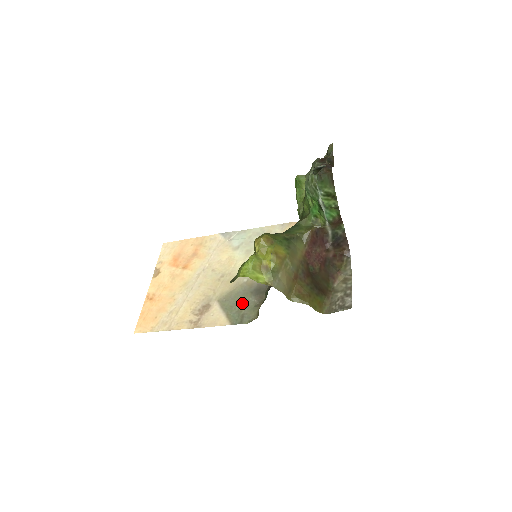
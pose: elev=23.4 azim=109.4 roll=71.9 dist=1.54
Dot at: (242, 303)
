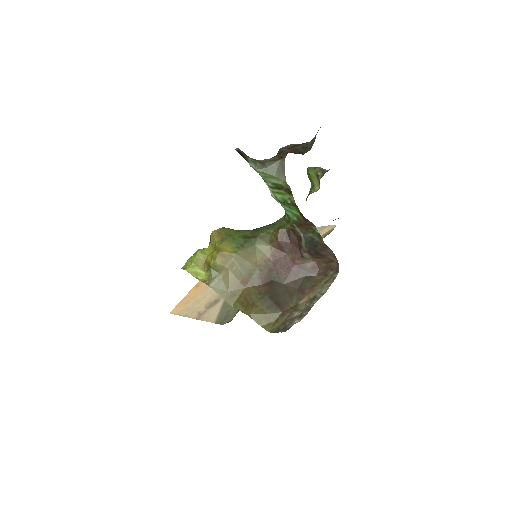
Dot at: occluded
